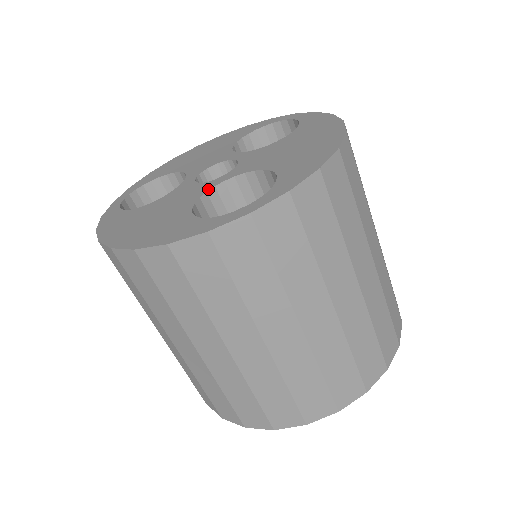
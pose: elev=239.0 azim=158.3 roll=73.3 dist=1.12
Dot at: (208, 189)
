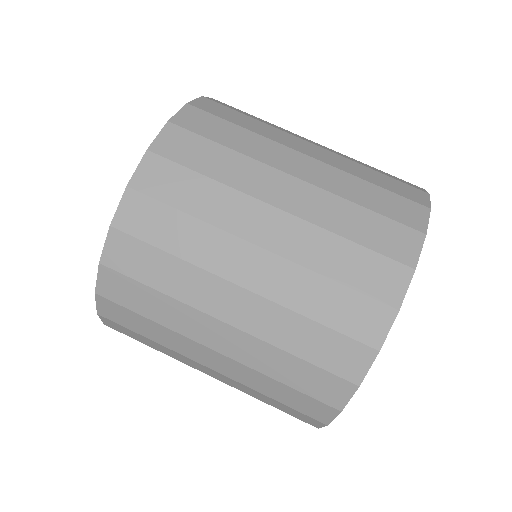
Dot at: occluded
